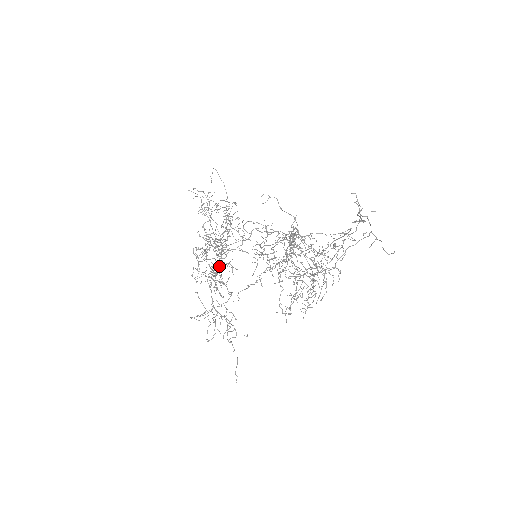
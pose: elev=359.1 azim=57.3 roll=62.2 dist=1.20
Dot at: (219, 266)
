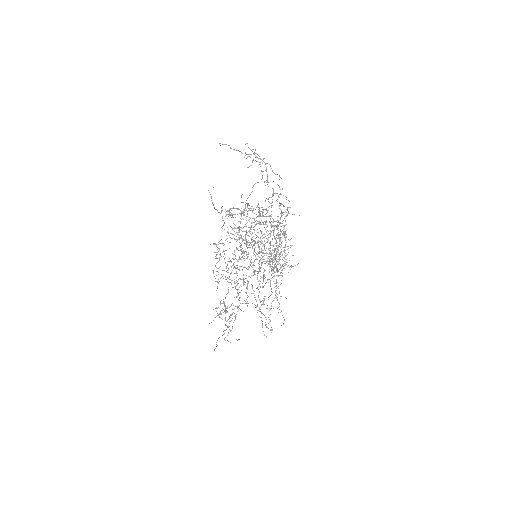
Dot at: (242, 279)
